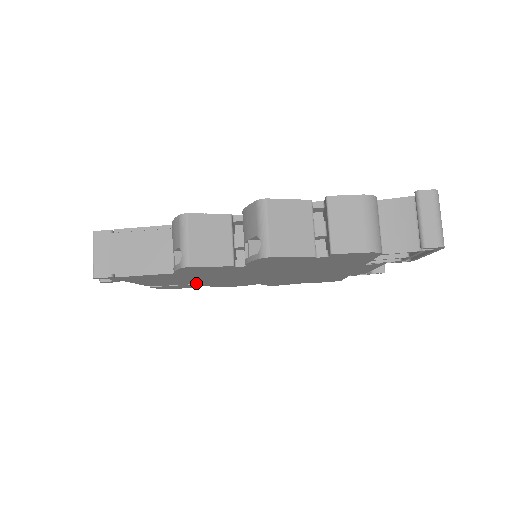
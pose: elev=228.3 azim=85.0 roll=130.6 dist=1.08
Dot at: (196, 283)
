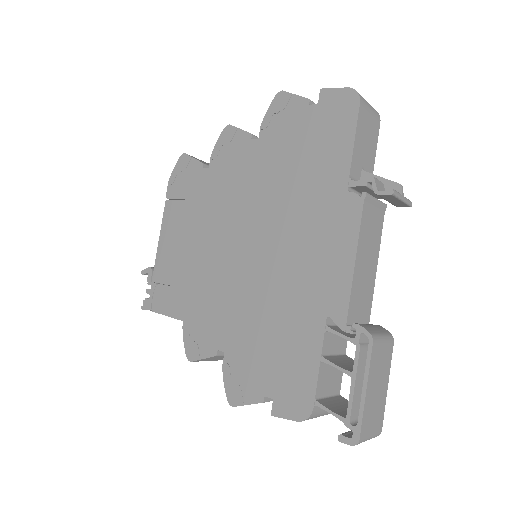
Dot at: occluded
